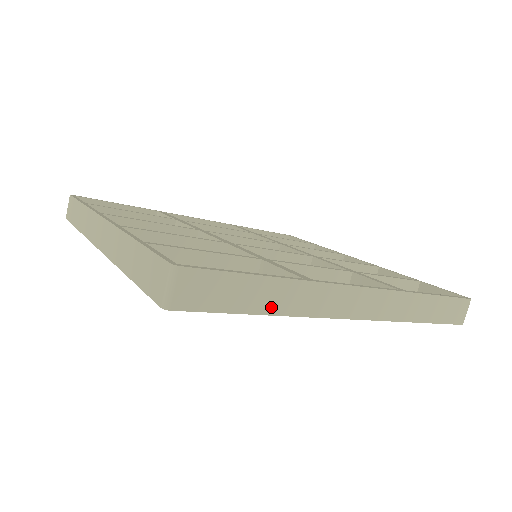
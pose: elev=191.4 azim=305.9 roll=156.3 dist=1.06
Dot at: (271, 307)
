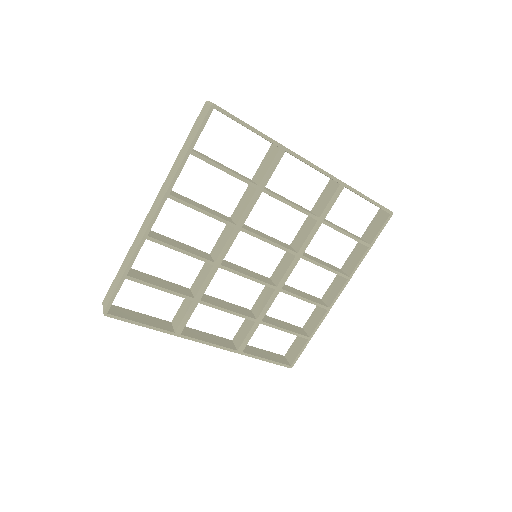
Dot at: (264, 134)
